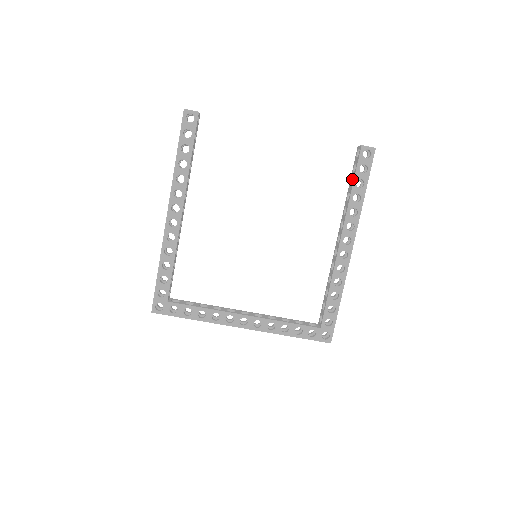
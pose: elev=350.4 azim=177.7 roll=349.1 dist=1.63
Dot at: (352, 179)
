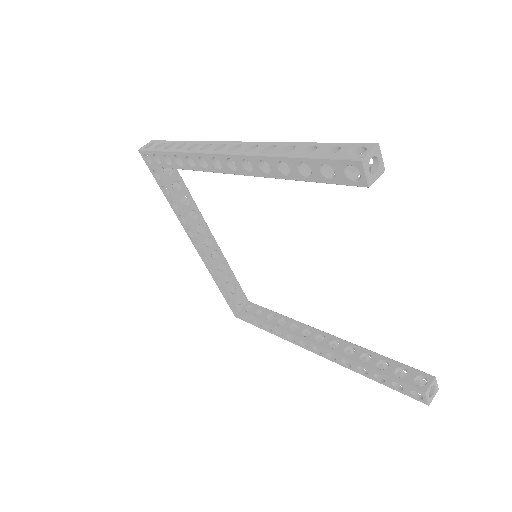
Dot at: (389, 364)
